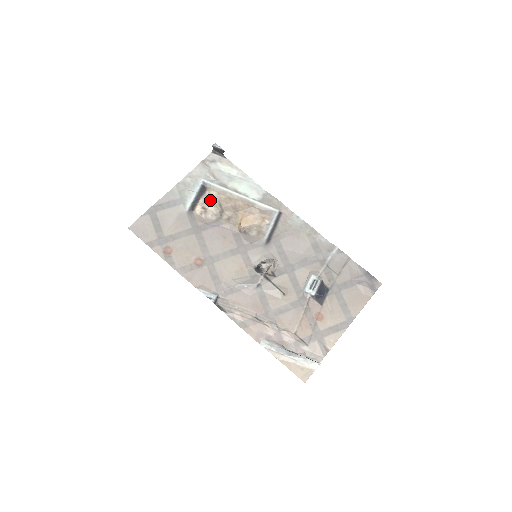
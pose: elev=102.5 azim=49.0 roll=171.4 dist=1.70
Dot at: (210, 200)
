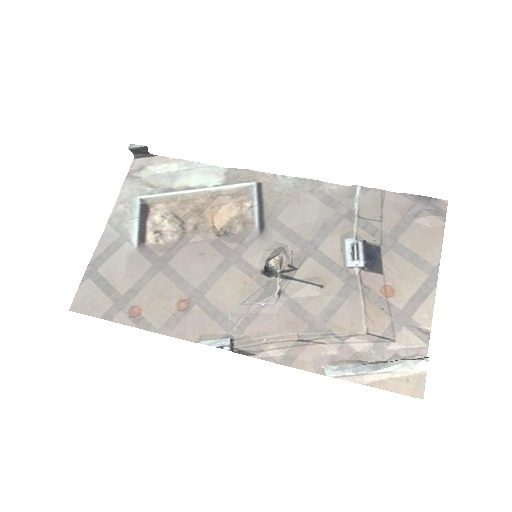
Dot at: (160, 218)
